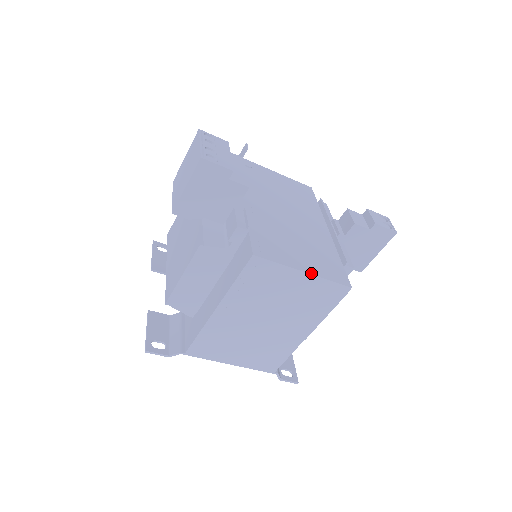
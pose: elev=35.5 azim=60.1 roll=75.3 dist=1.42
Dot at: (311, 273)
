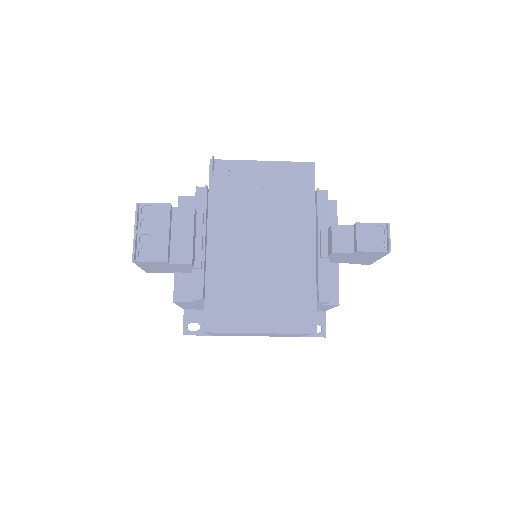
Dot at: (267, 332)
